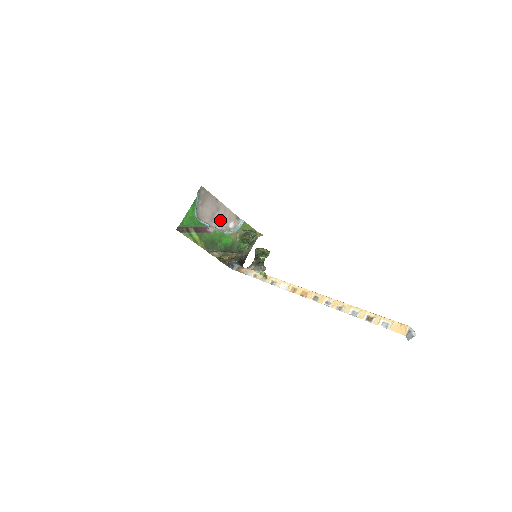
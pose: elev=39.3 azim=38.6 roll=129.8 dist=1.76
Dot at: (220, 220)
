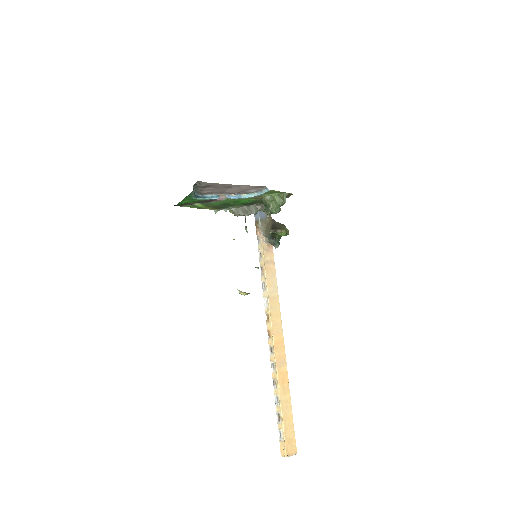
Dot at: (234, 192)
